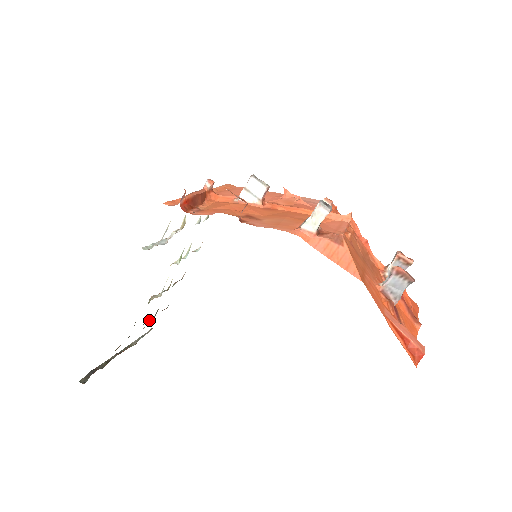
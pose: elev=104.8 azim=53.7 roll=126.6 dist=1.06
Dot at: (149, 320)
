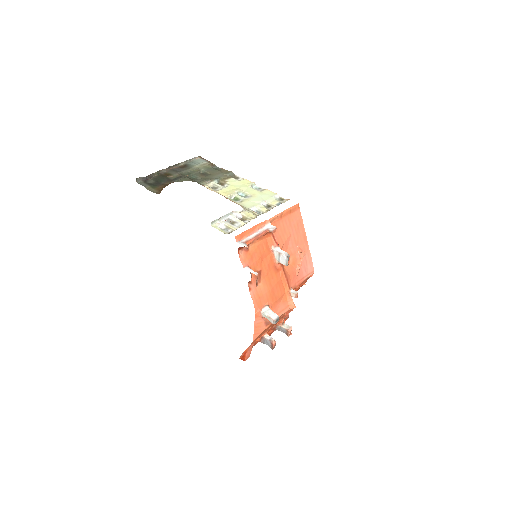
Dot at: (199, 171)
